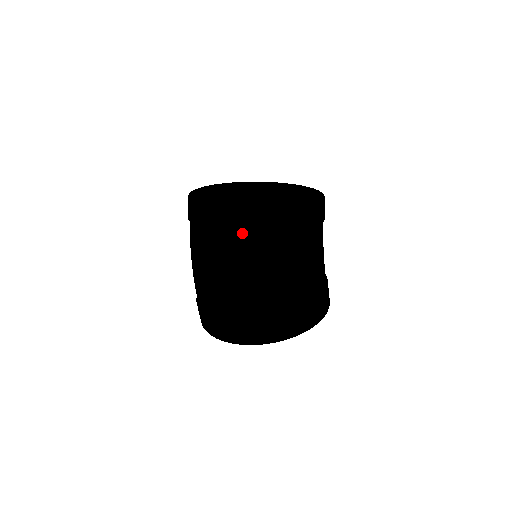
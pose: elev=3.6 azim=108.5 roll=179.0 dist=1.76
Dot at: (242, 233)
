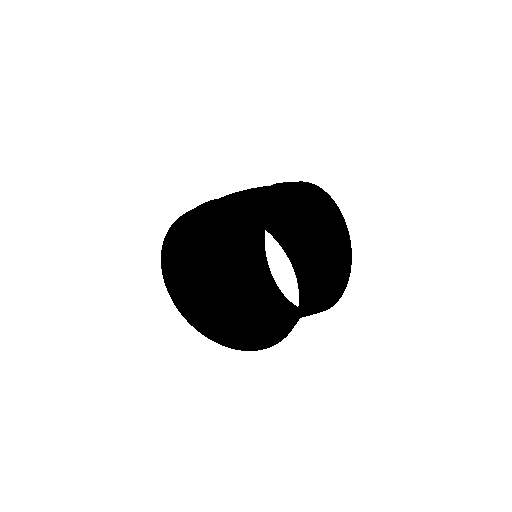
Dot at: (236, 215)
